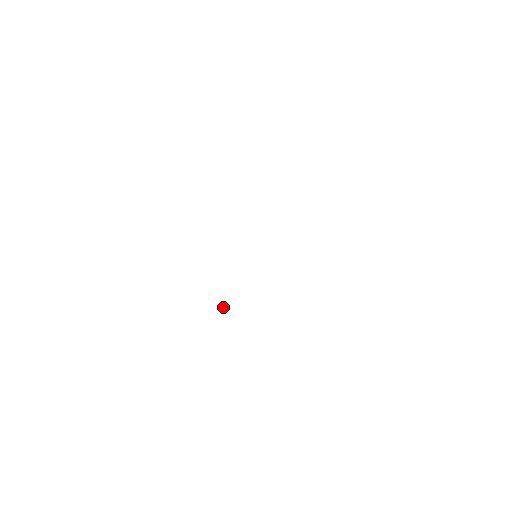
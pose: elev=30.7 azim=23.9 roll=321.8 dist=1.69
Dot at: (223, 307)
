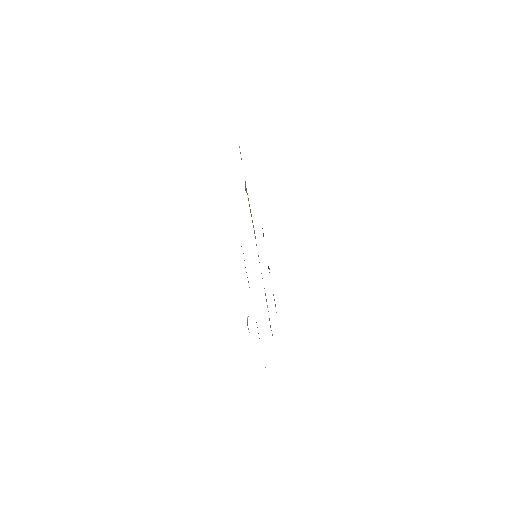
Dot at: (247, 317)
